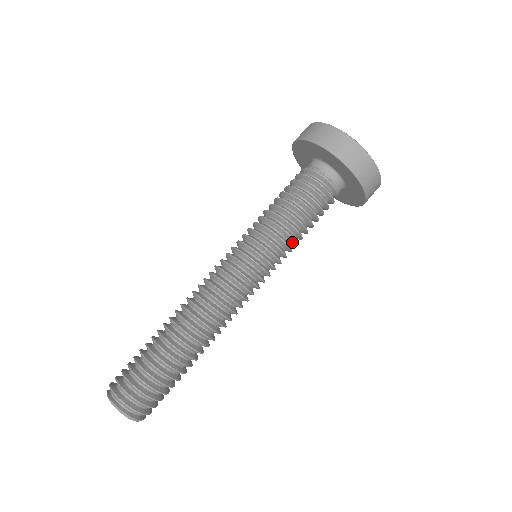
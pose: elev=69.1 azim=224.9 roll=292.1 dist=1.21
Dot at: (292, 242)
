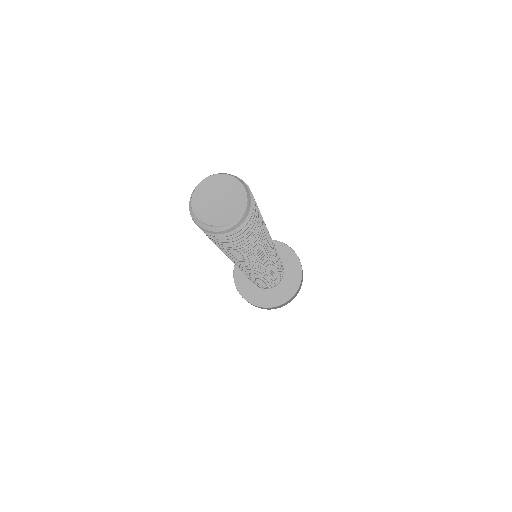
Dot at: occluded
